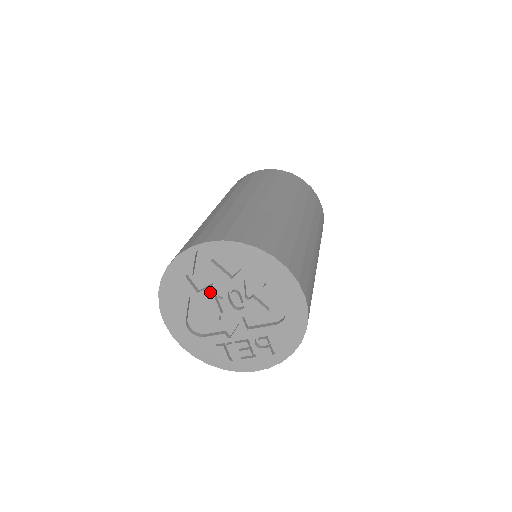
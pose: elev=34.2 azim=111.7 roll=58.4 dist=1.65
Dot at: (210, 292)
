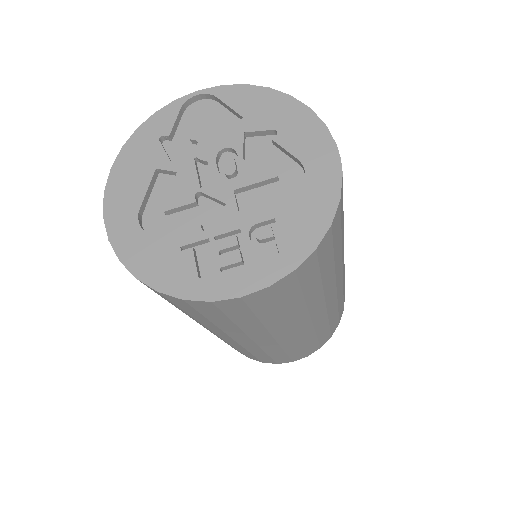
Dot at: (190, 157)
